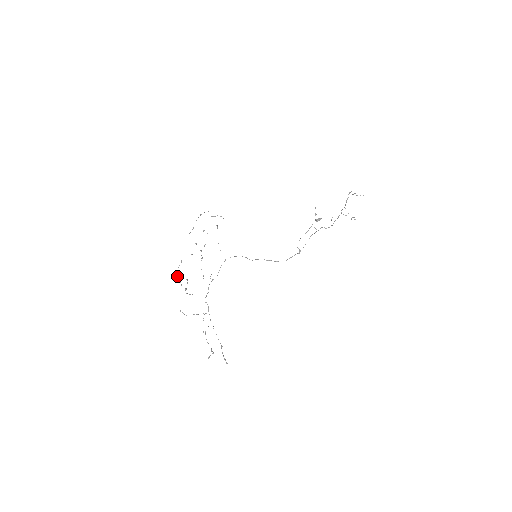
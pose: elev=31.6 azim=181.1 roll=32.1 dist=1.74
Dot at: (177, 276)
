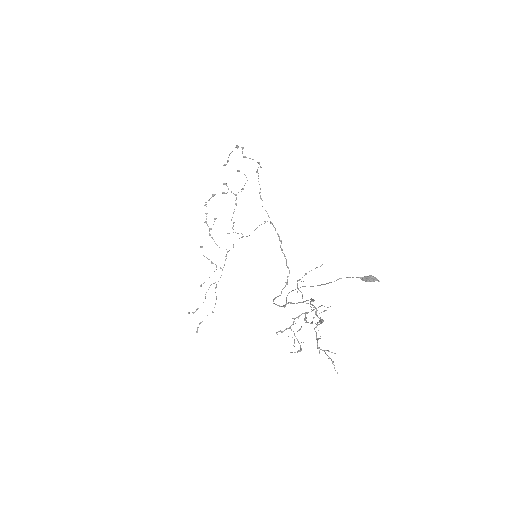
Dot at: occluded
